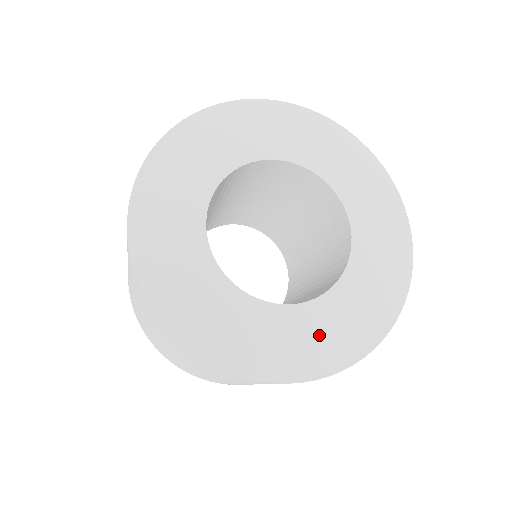
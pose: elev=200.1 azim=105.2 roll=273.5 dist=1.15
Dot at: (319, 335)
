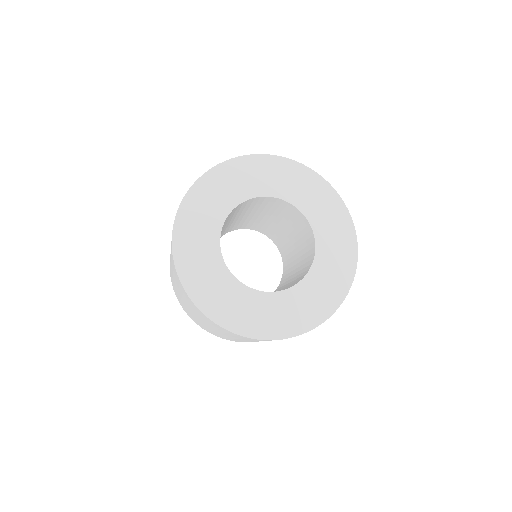
Dot at: (275, 314)
